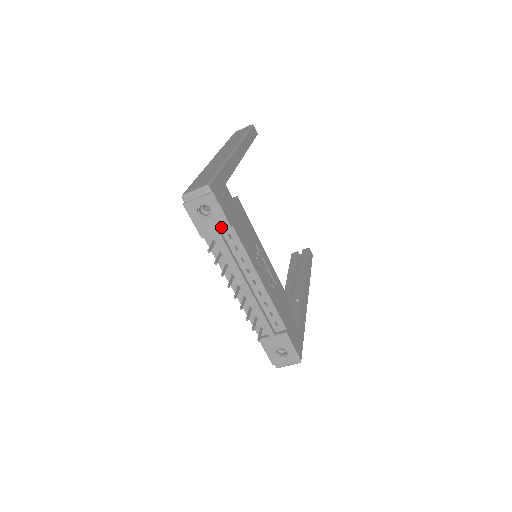
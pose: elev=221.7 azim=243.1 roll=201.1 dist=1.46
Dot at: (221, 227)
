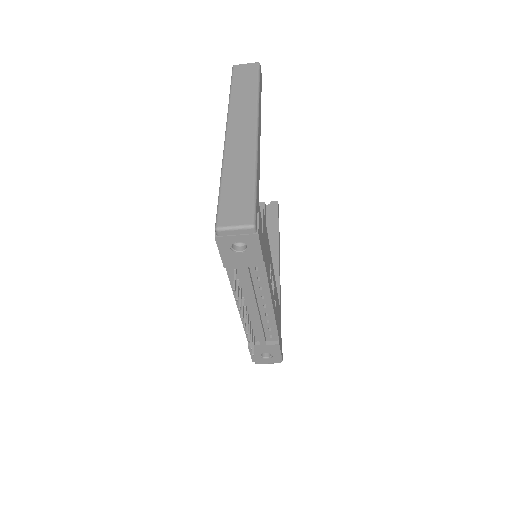
Dot at: (252, 263)
